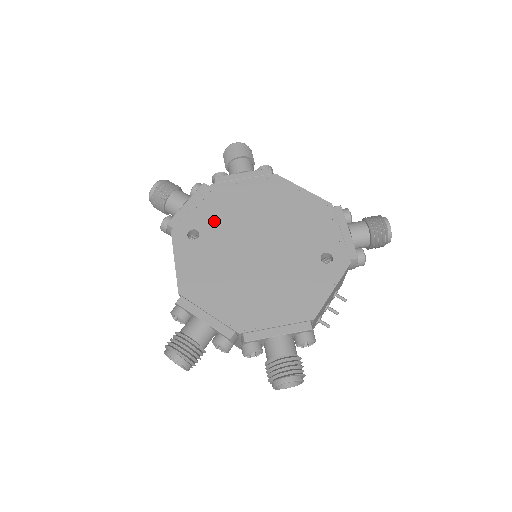
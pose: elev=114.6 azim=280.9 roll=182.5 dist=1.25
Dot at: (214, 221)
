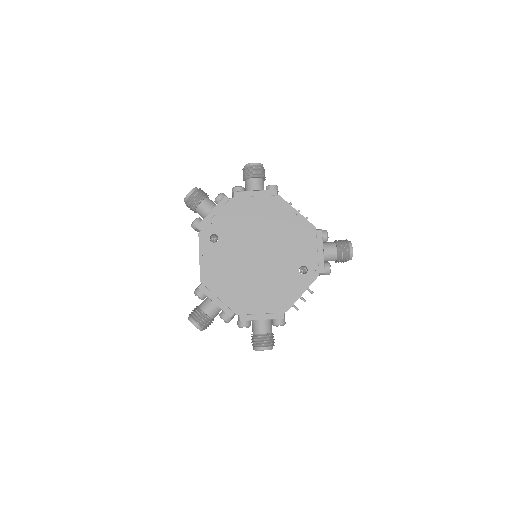
Dot at: (230, 229)
